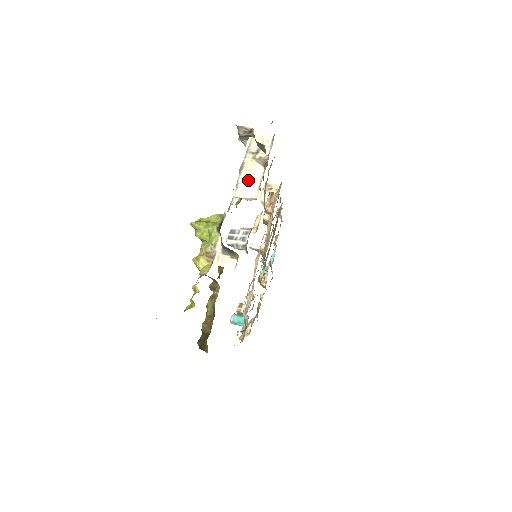
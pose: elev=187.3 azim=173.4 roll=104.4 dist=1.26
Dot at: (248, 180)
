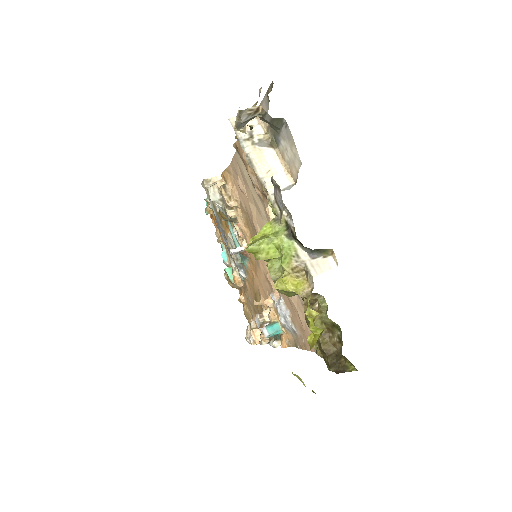
Dot at: (269, 169)
